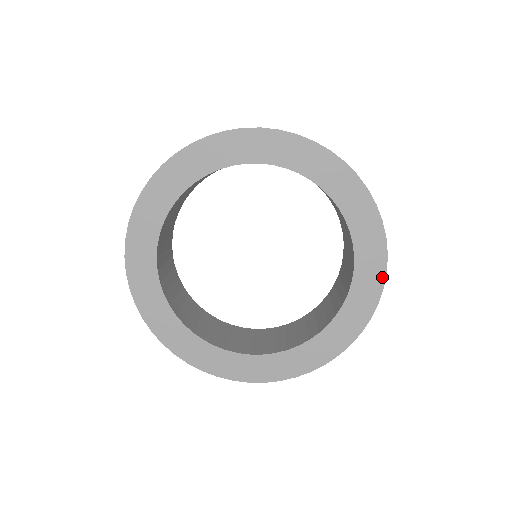
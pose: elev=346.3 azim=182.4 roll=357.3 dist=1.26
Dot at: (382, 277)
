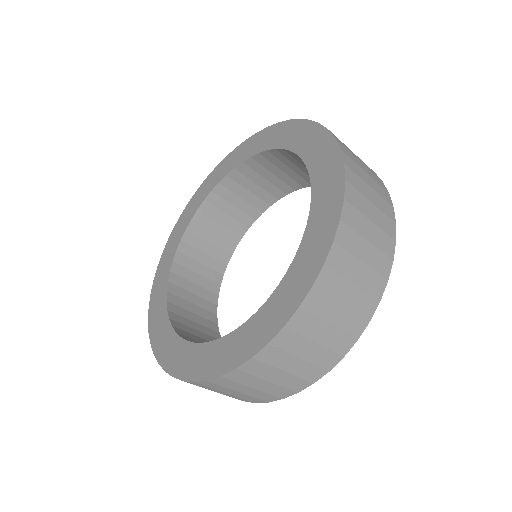
Dot at: (317, 270)
